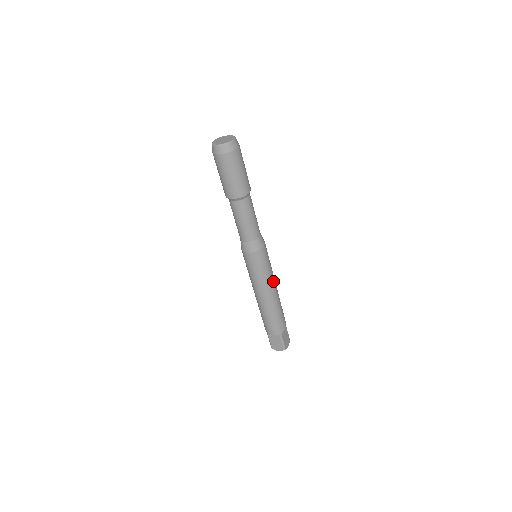
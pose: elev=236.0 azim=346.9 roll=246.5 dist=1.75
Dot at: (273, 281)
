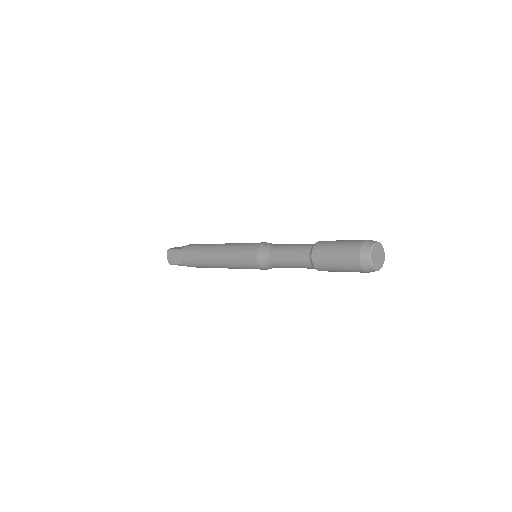
Dot at: occluded
